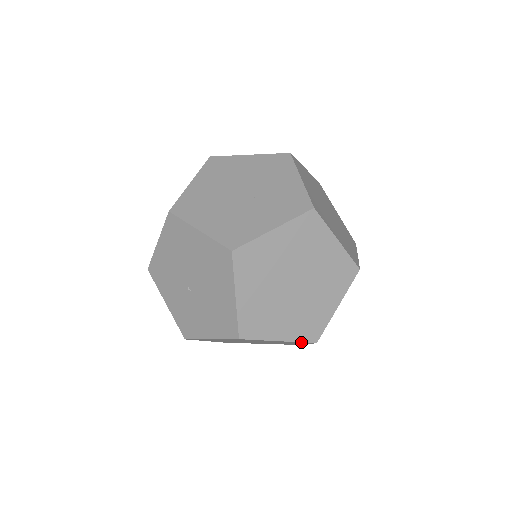
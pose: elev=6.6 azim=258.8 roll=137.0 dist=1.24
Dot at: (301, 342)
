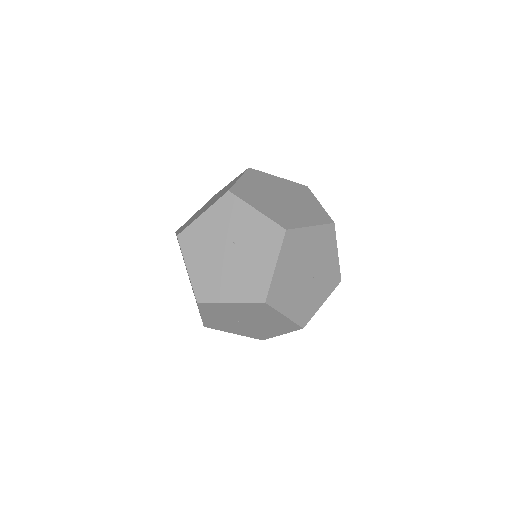
Dot at: occluded
